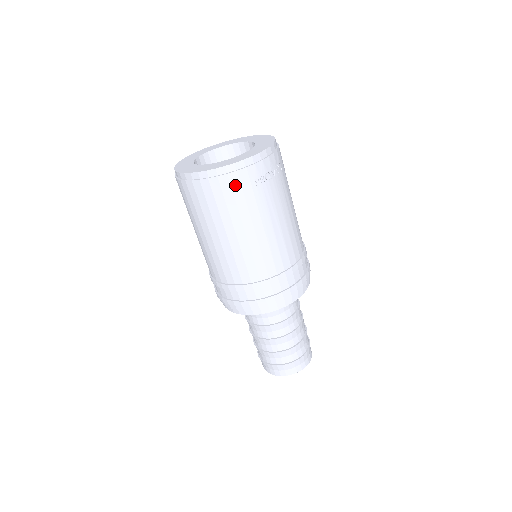
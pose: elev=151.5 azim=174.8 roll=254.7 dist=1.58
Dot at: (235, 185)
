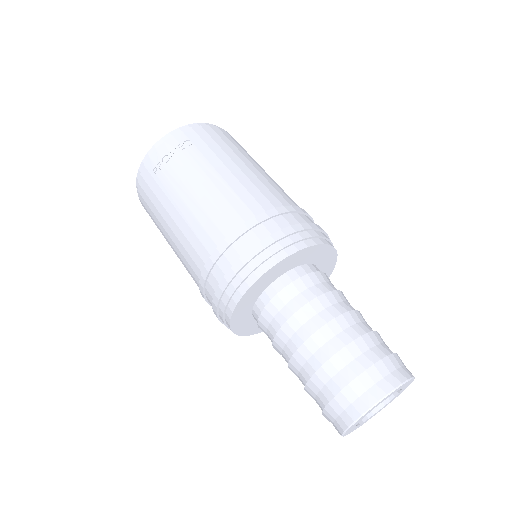
Dot at: (145, 187)
